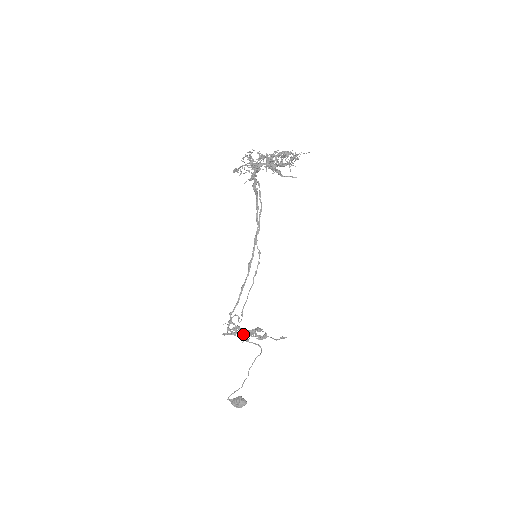
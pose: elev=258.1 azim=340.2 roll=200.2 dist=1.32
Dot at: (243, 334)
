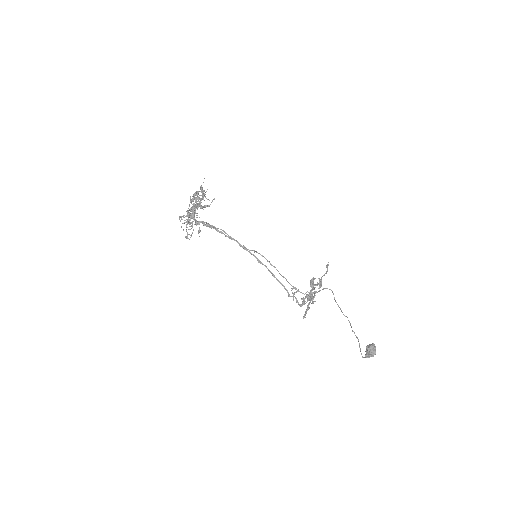
Dot at: (311, 298)
